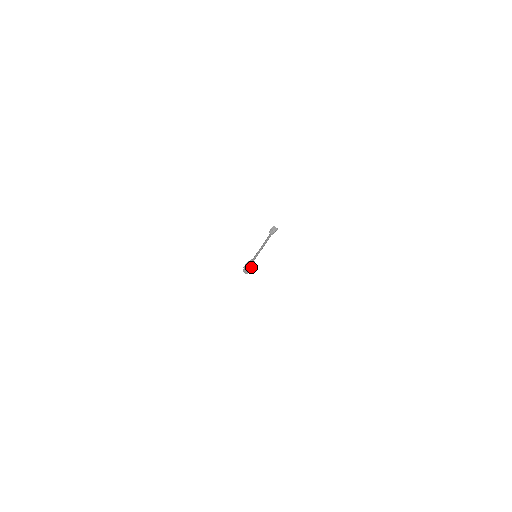
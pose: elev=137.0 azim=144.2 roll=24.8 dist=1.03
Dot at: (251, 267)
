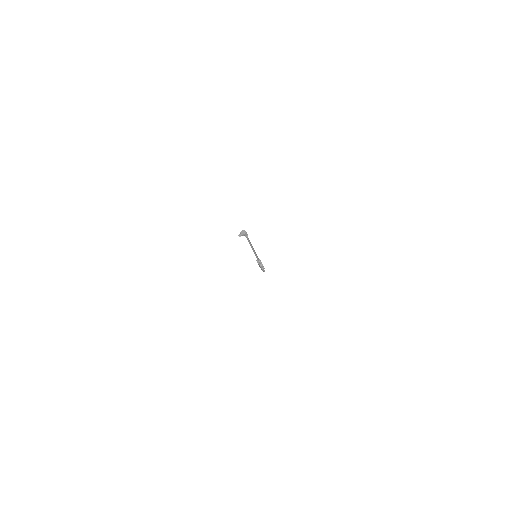
Dot at: (260, 266)
